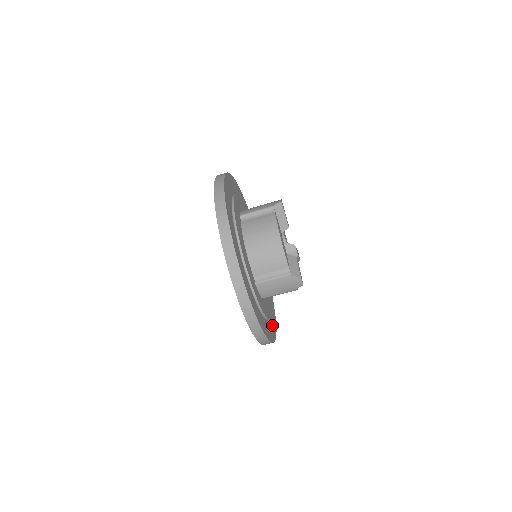
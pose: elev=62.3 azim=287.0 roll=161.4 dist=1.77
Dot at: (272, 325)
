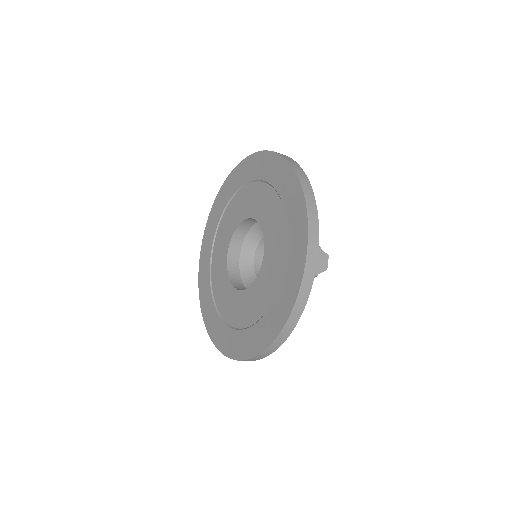
Dot at: occluded
